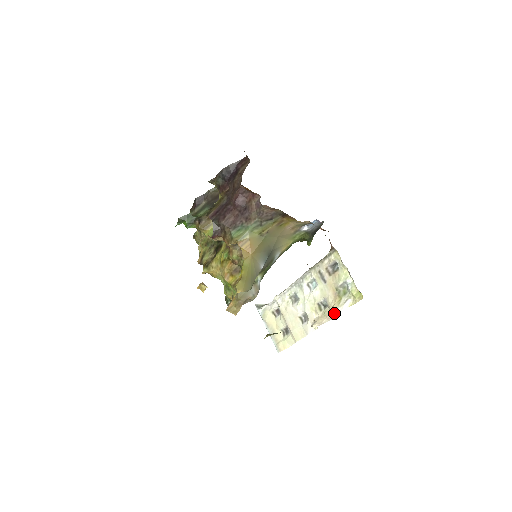
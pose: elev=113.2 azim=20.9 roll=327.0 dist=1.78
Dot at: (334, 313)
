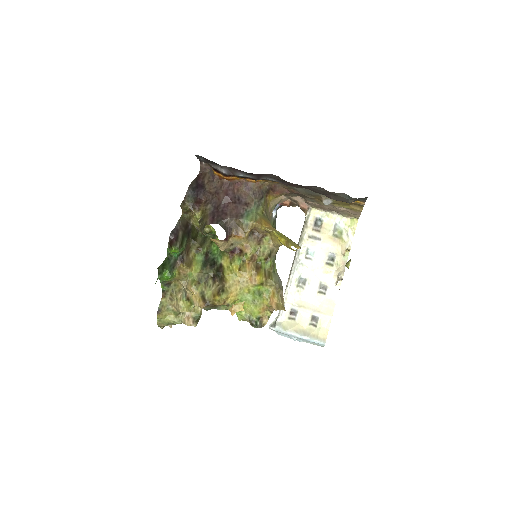
Dot at: (350, 247)
